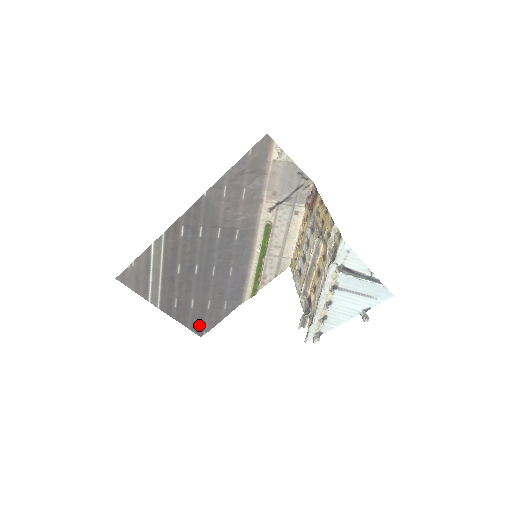
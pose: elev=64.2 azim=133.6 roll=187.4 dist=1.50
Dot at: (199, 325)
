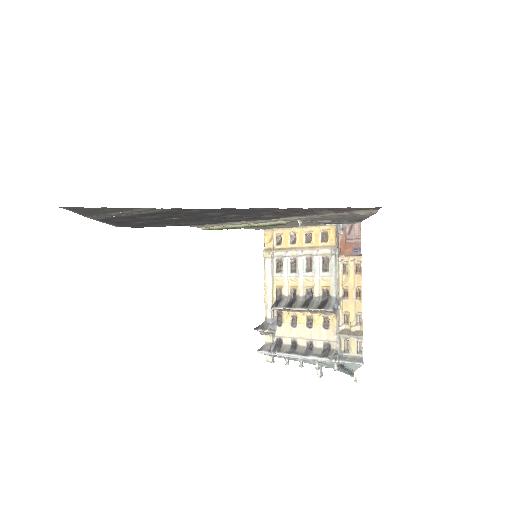
Dot at: (126, 225)
